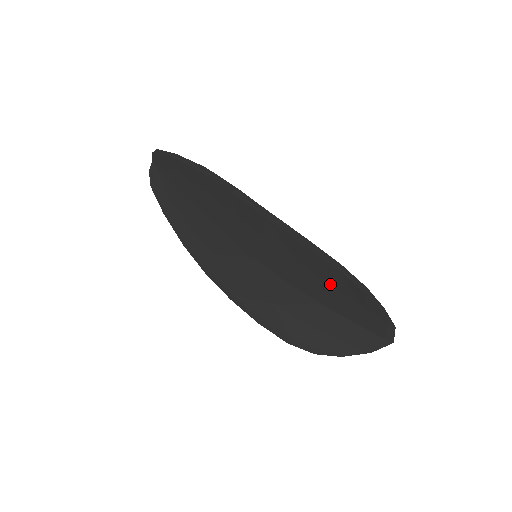
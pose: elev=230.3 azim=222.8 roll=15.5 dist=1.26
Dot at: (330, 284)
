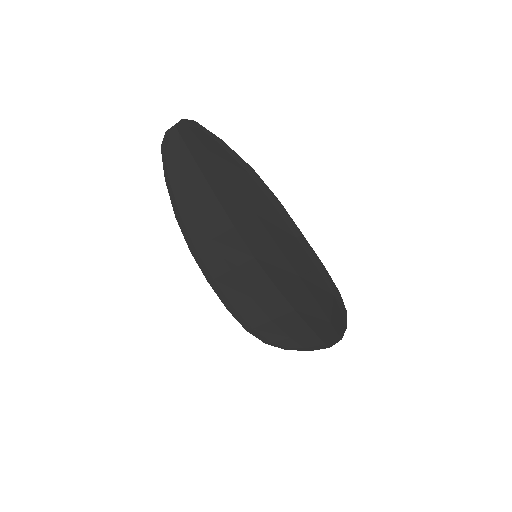
Dot at: (316, 300)
